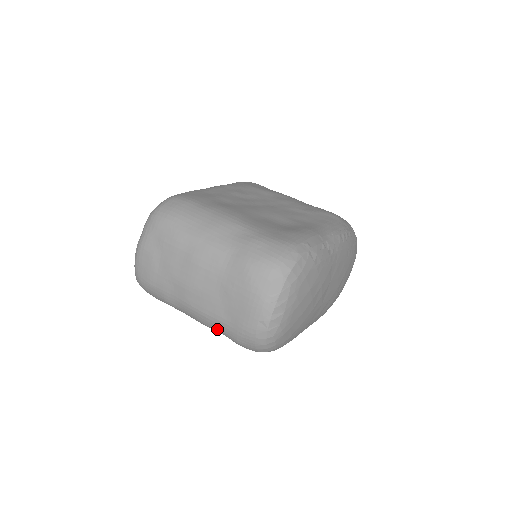
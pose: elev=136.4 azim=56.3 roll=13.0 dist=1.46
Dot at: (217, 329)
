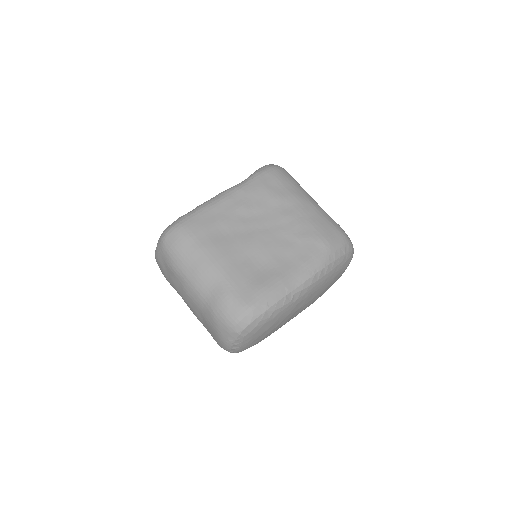
Dot at: occluded
